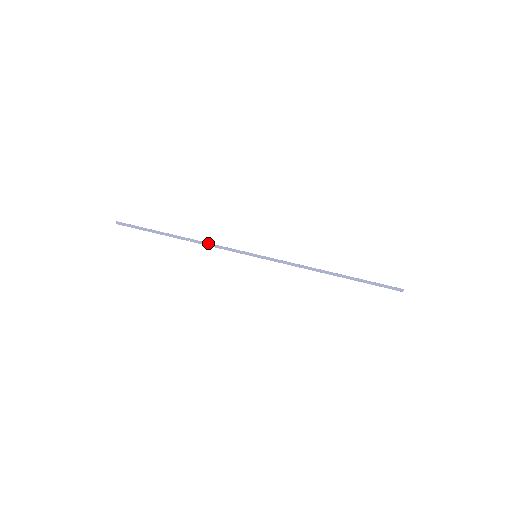
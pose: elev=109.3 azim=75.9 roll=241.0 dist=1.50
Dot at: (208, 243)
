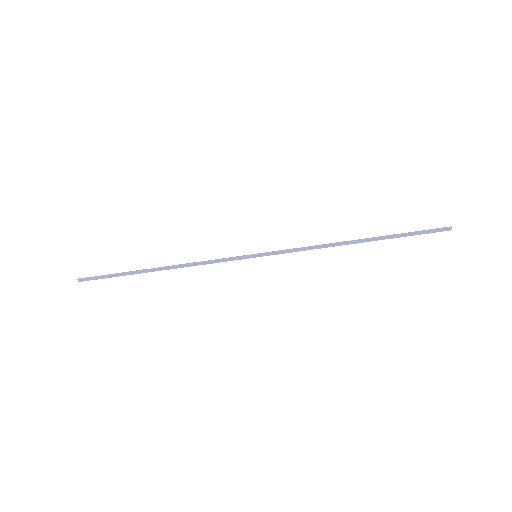
Dot at: (193, 263)
